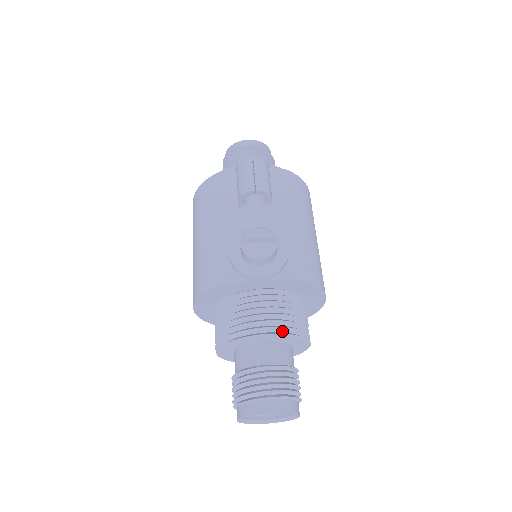
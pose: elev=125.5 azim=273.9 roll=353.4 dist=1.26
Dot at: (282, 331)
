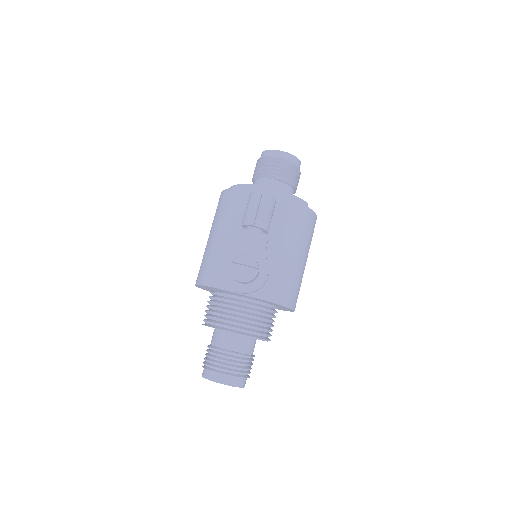
Dot at: (246, 332)
